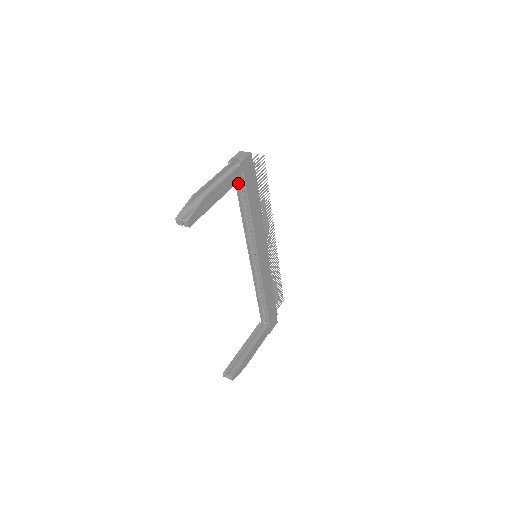
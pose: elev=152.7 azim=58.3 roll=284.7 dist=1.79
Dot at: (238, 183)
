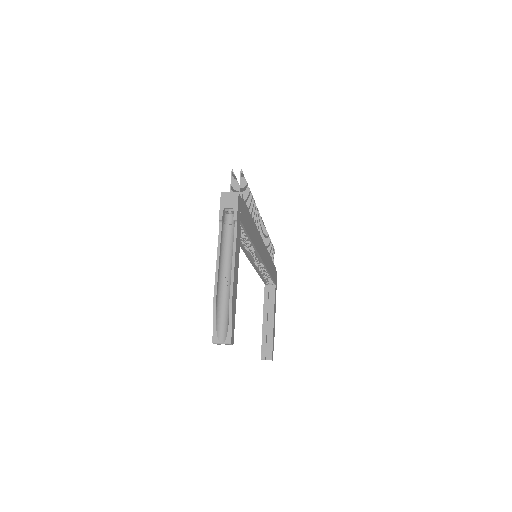
Dot at: occluded
